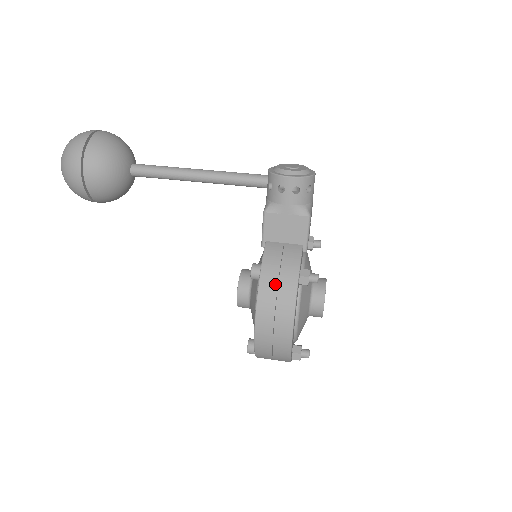
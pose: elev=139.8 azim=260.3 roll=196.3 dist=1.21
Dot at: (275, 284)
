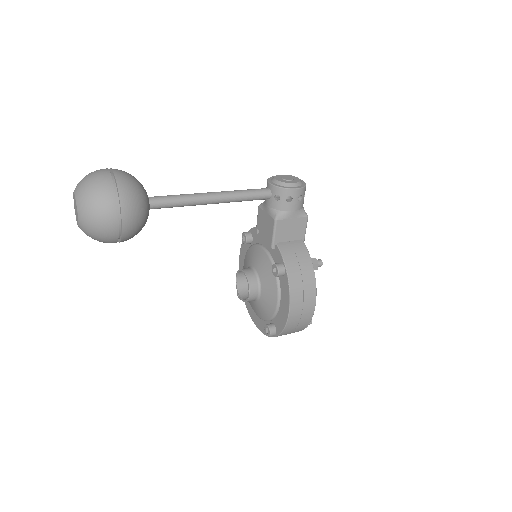
Dot at: (300, 276)
